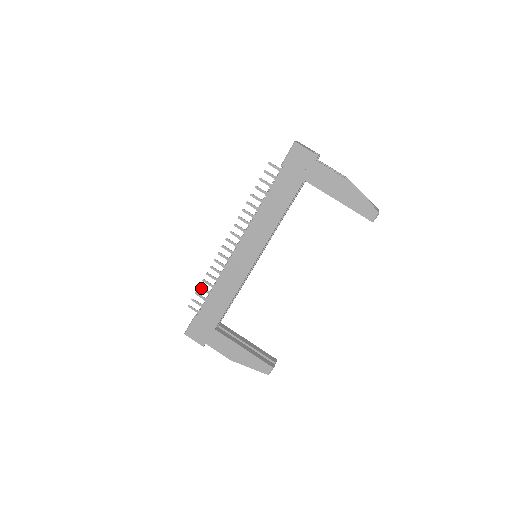
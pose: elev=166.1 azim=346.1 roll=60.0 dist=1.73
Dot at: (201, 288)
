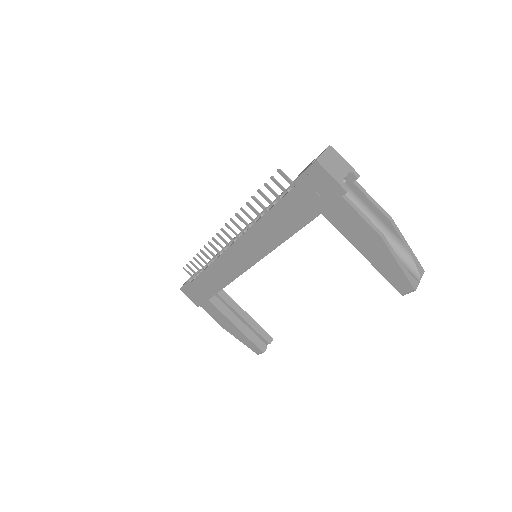
Dot at: (195, 260)
